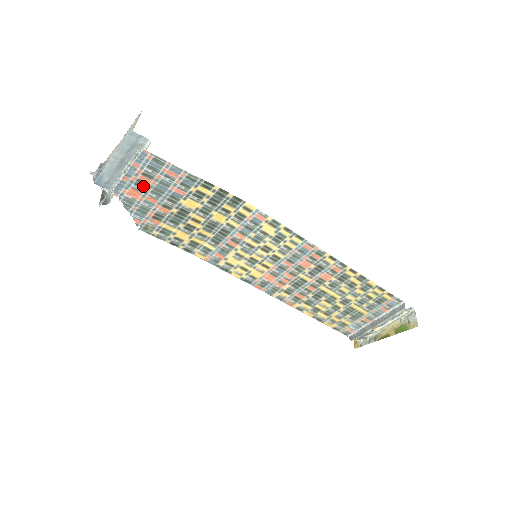
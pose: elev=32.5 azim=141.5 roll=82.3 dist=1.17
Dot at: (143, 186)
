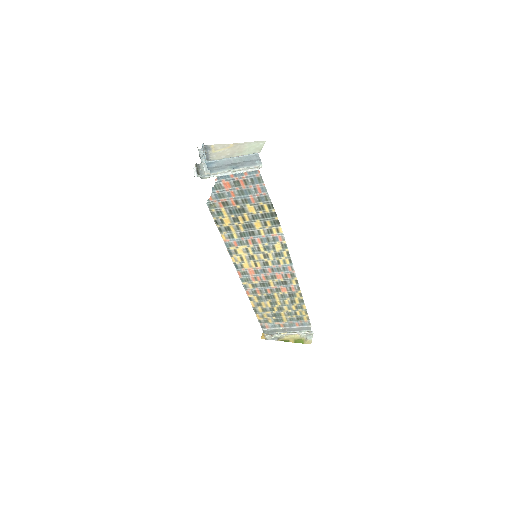
Dot at: (237, 185)
